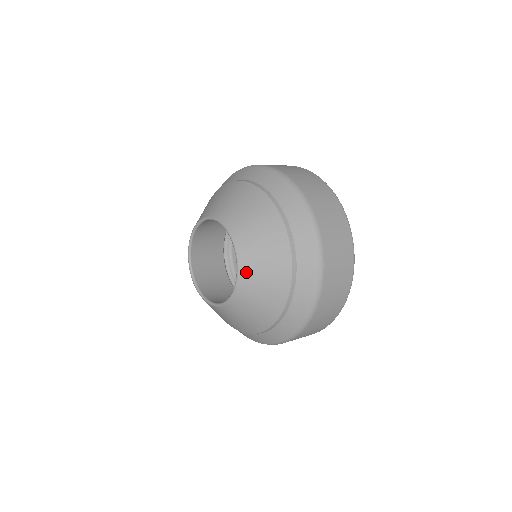
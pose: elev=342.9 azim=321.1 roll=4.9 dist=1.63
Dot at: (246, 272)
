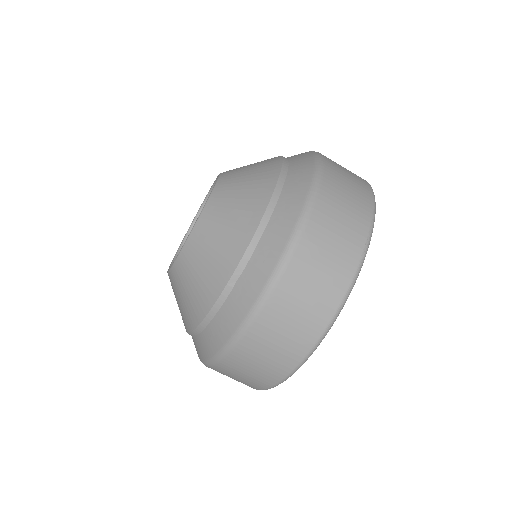
Dot at: (226, 180)
